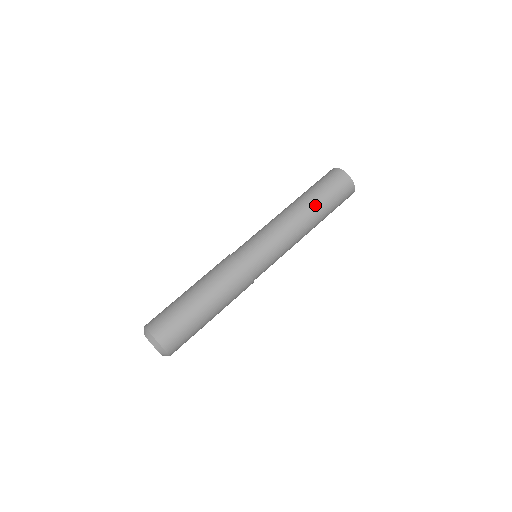
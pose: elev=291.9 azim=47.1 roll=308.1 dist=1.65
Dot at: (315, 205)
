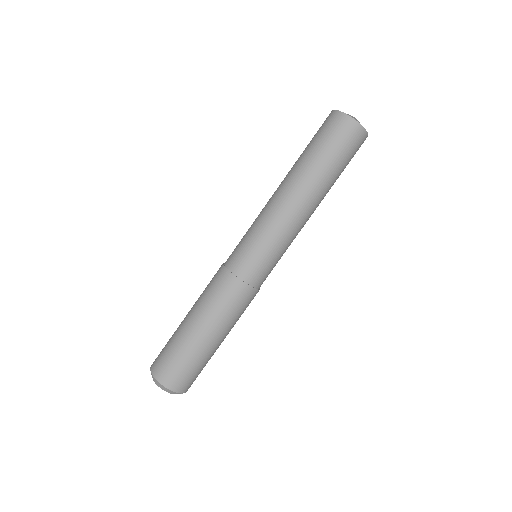
Dot at: (309, 172)
